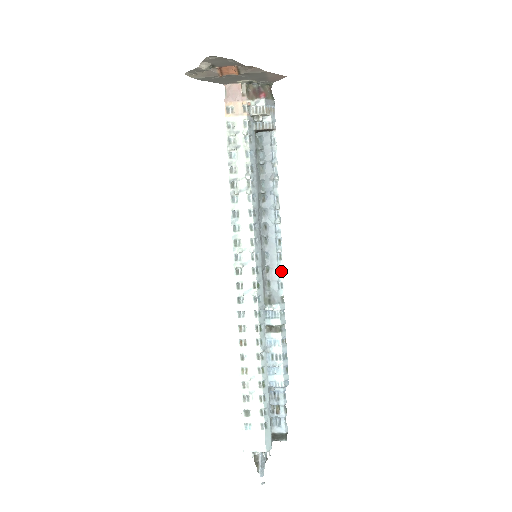
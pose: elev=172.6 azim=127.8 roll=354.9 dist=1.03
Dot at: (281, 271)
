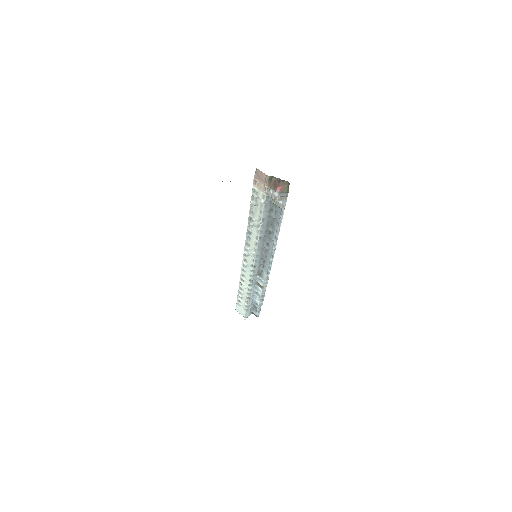
Dot at: (270, 267)
